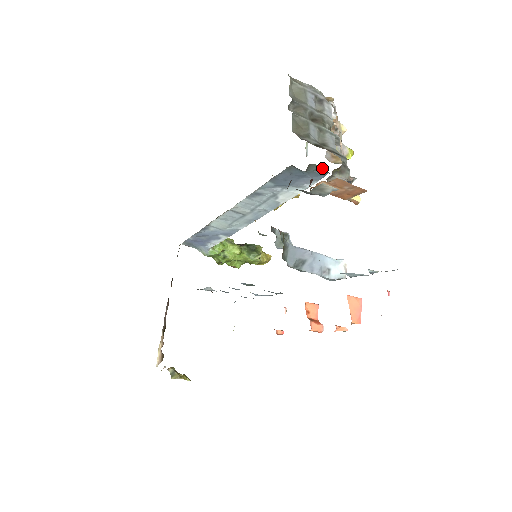
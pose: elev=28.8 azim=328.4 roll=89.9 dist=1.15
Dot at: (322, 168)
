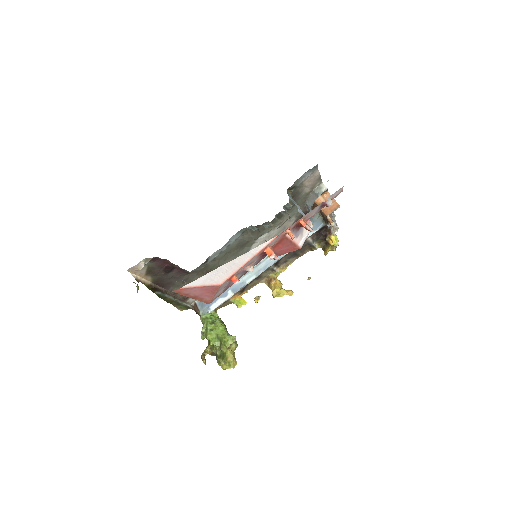
Dot at: (321, 219)
